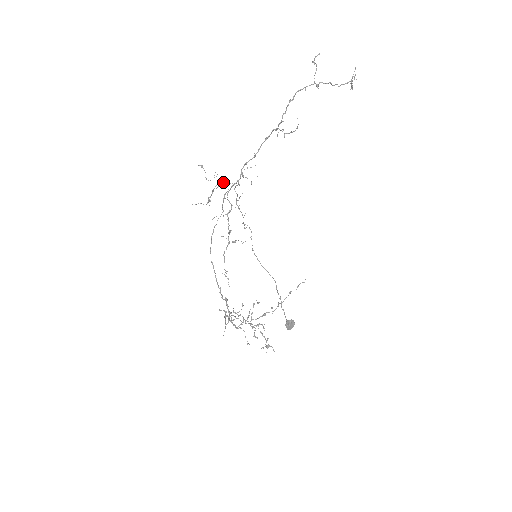
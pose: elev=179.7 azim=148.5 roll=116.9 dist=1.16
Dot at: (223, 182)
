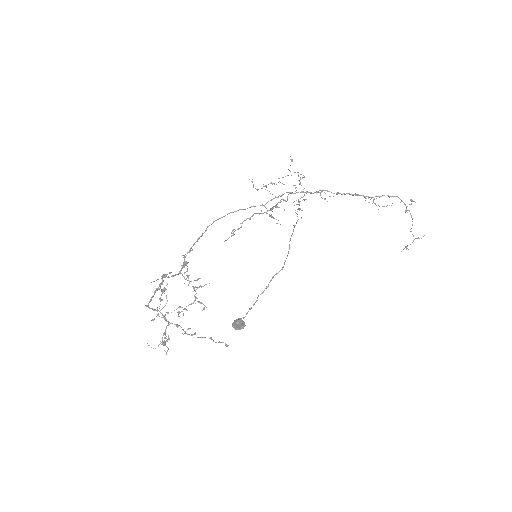
Dot at: (294, 185)
